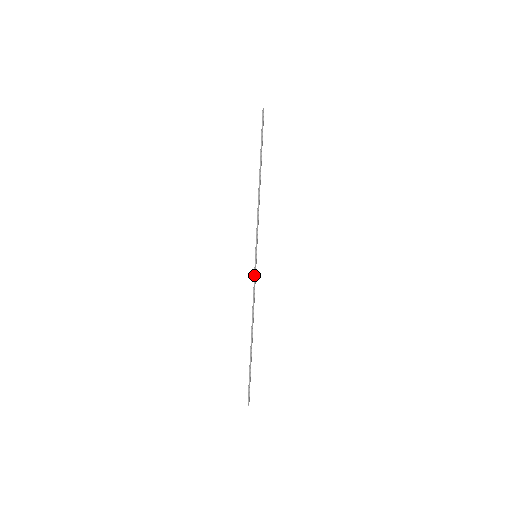
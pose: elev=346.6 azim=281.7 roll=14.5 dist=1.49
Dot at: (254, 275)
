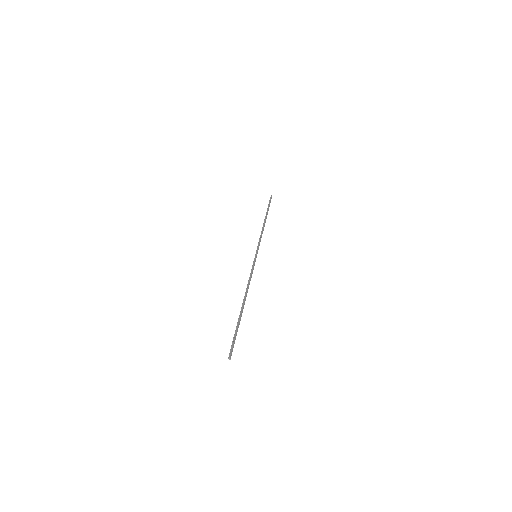
Dot at: (252, 266)
